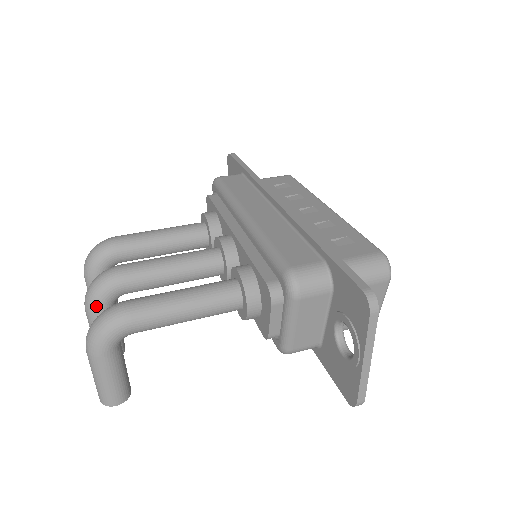
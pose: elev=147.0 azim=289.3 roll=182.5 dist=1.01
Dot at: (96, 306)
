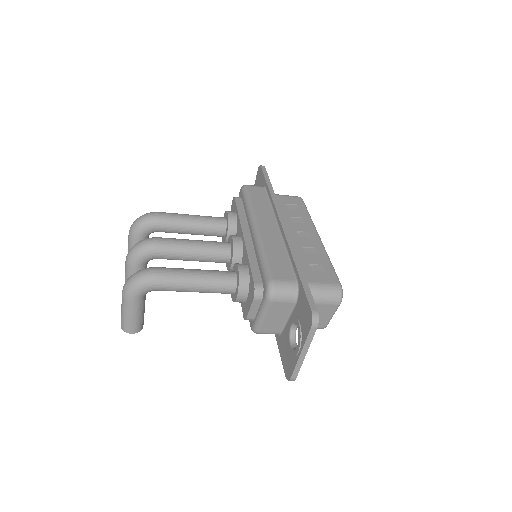
Dot at: (134, 262)
